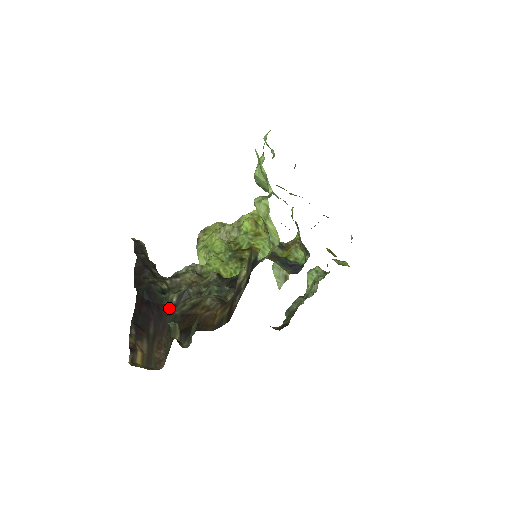
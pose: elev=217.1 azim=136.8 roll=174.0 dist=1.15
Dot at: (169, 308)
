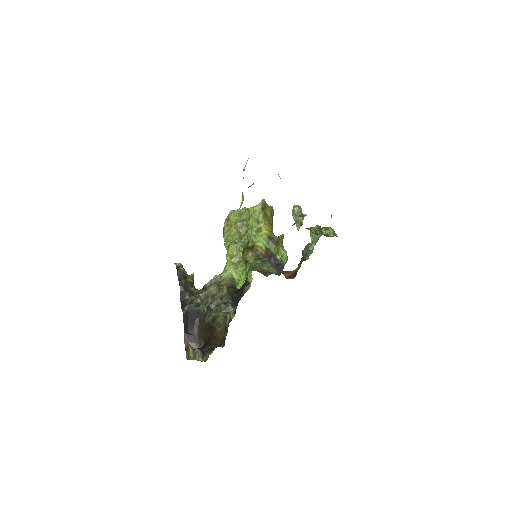
Dot at: (203, 316)
